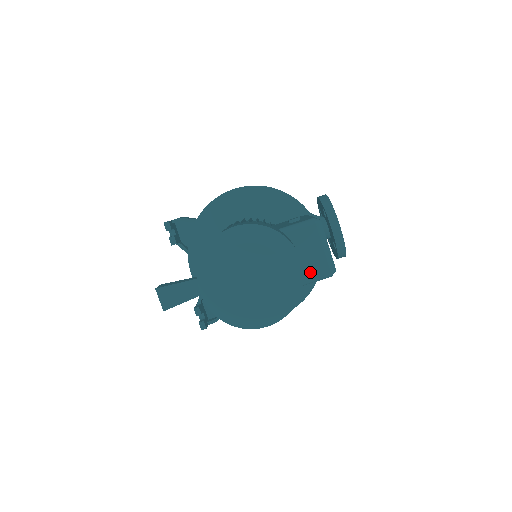
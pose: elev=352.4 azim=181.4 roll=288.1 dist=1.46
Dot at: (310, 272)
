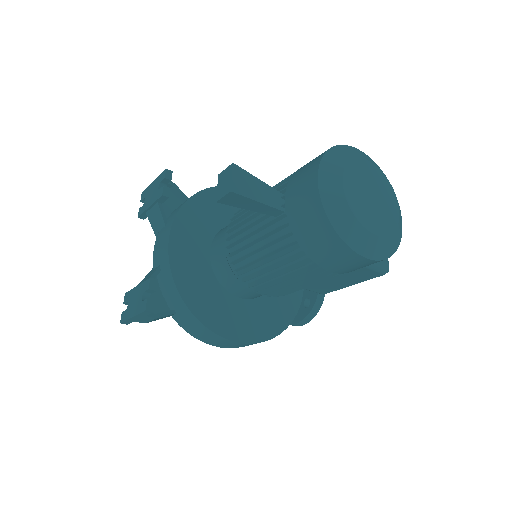
Dot at: occluded
